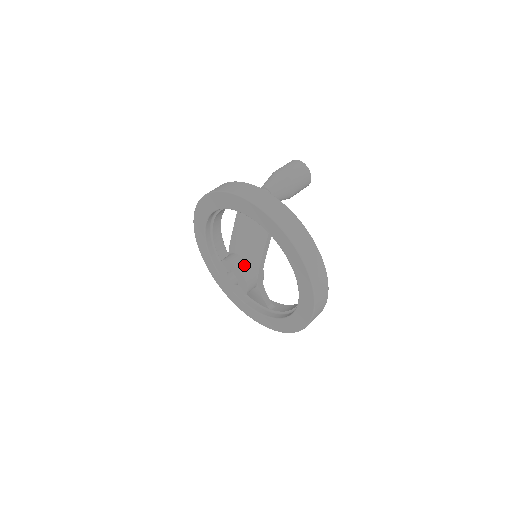
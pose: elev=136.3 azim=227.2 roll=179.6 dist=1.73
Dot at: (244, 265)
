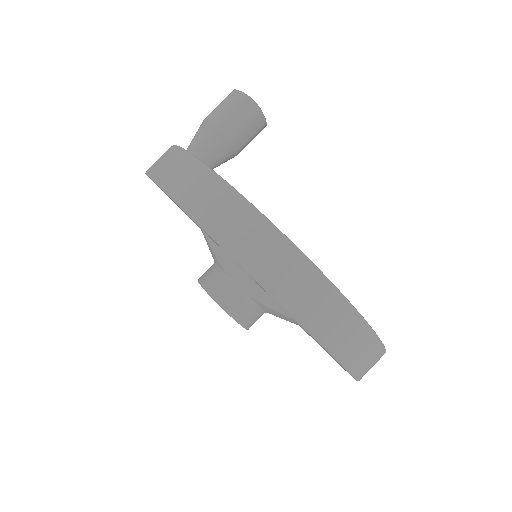
Dot at: (207, 272)
